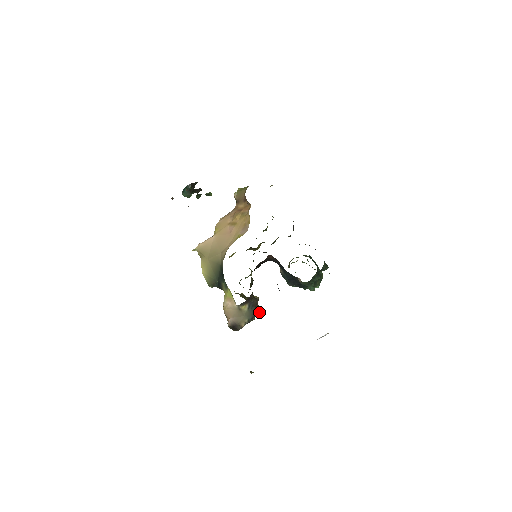
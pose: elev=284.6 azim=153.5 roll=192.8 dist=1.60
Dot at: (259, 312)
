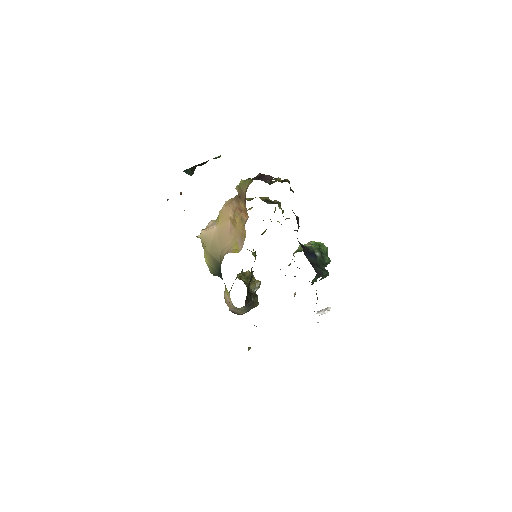
Dot at: (257, 305)
